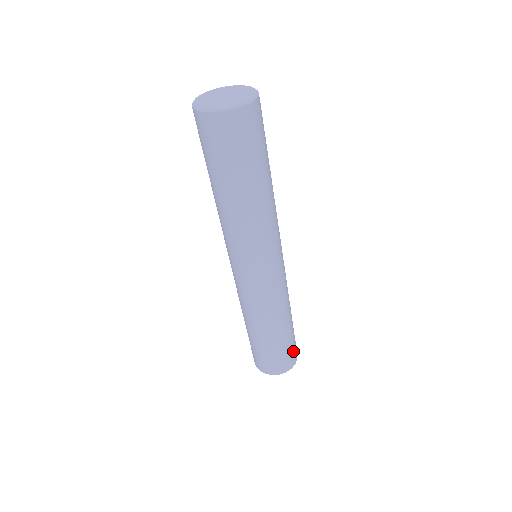
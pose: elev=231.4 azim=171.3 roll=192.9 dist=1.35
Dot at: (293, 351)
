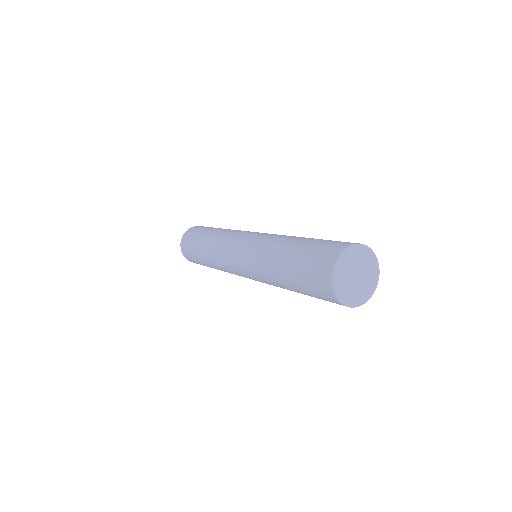
Dot at: occluded
